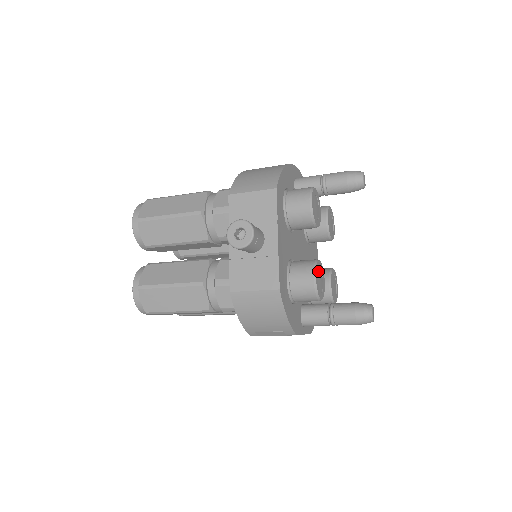
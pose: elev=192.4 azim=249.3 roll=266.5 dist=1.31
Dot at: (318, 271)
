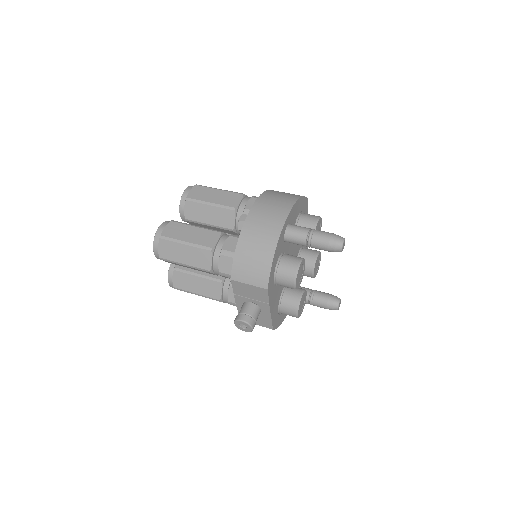
Dot at: (300, 304)
